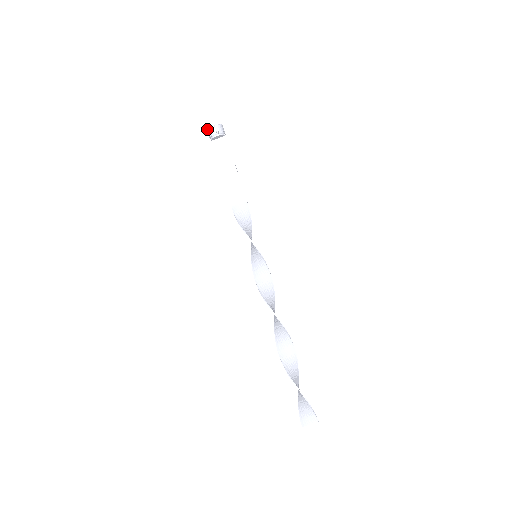
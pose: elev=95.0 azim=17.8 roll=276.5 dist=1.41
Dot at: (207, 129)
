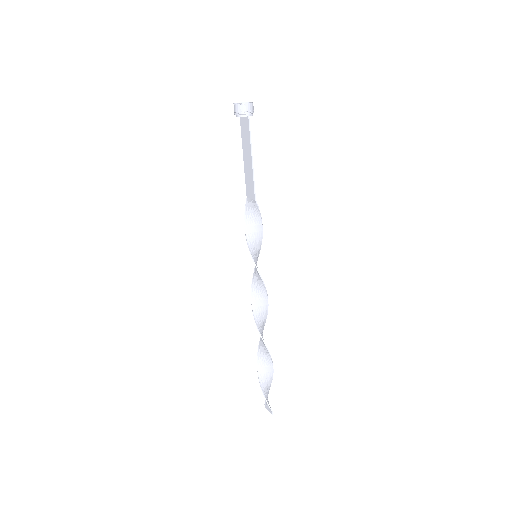
Dot at: occluded
